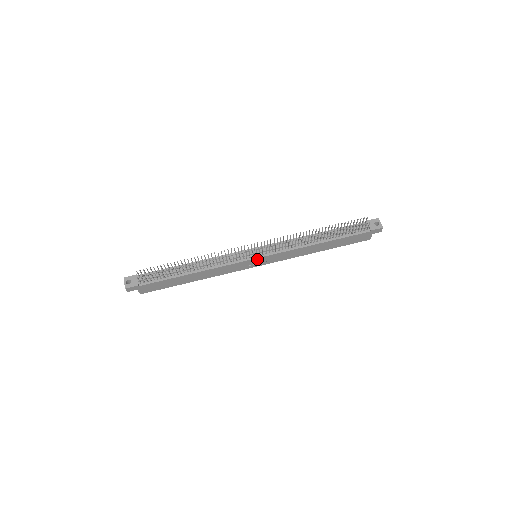
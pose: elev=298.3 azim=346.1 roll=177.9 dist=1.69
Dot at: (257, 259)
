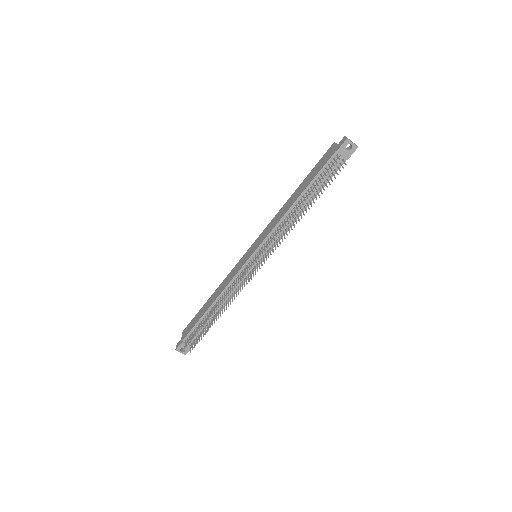
Dot at: occluded
